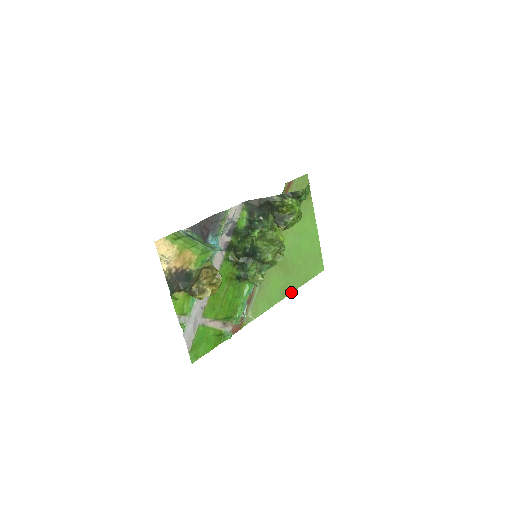
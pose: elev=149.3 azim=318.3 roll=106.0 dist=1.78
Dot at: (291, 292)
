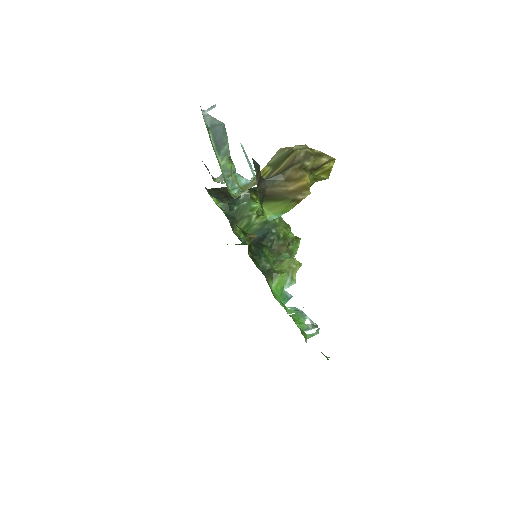
Dot at: occluded
